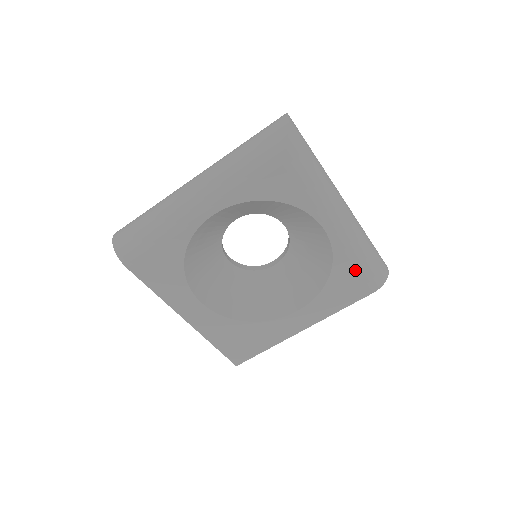
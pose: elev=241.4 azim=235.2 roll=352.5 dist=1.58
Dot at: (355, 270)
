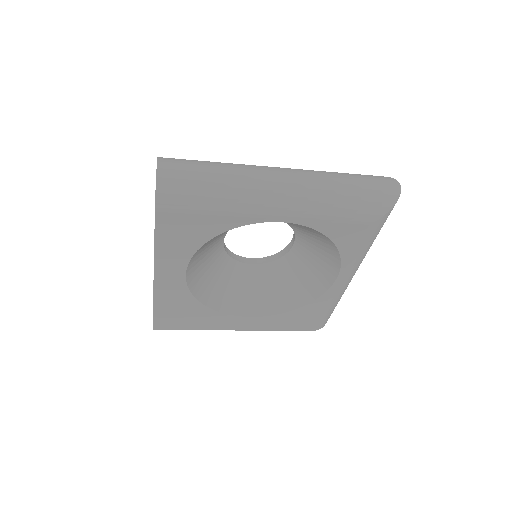
Dot at: (320, 313)
